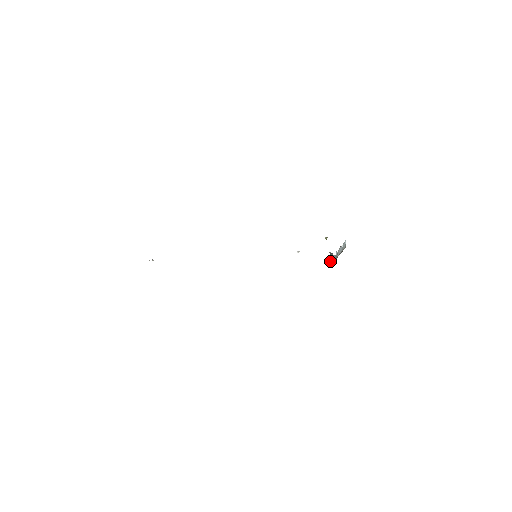
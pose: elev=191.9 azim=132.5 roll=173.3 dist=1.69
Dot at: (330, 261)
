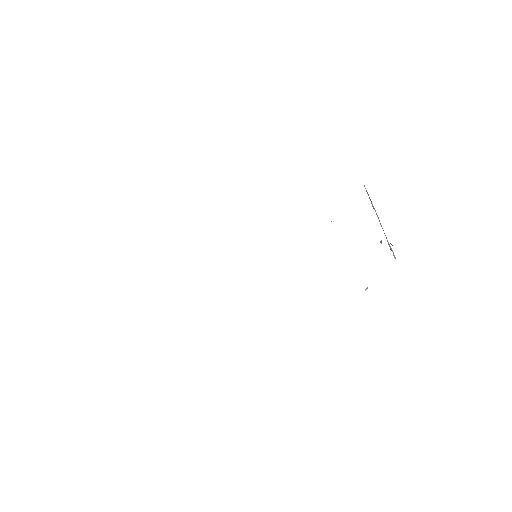
Dot at: occluded
